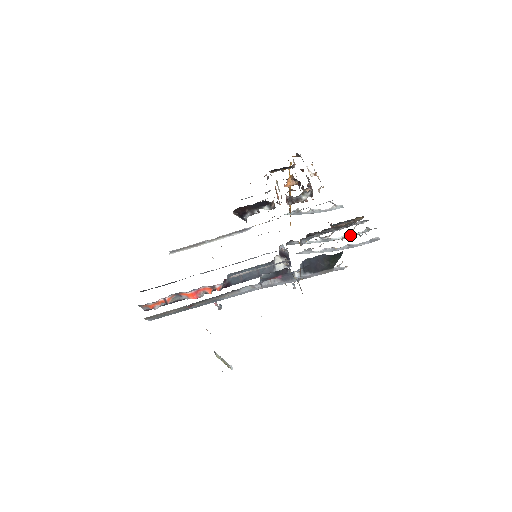
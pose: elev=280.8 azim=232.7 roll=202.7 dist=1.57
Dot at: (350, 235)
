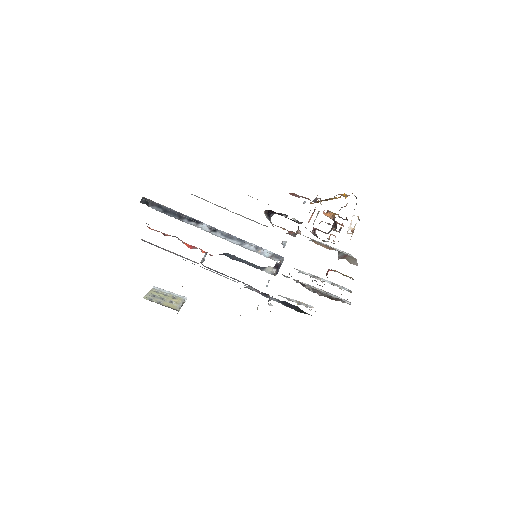
Dot at: (332, 296)
